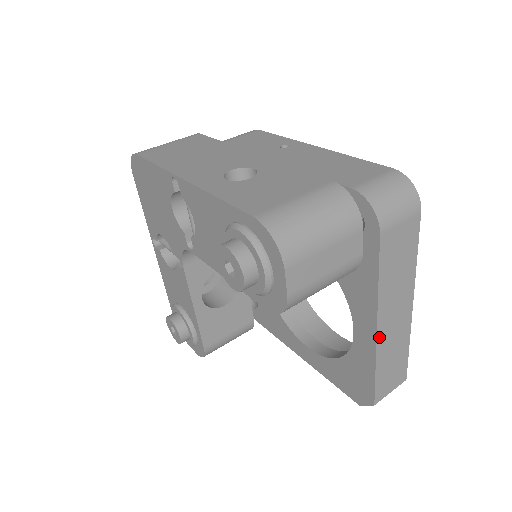
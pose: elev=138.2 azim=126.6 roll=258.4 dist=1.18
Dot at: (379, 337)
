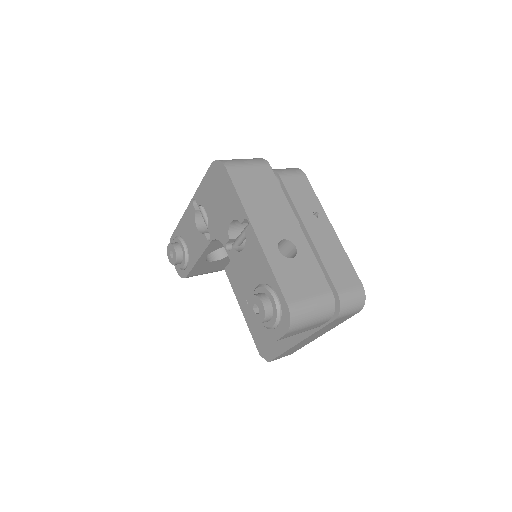
Dot at: (296, 345)
